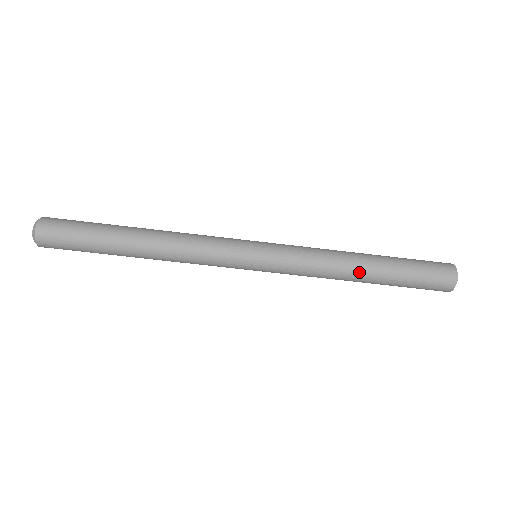
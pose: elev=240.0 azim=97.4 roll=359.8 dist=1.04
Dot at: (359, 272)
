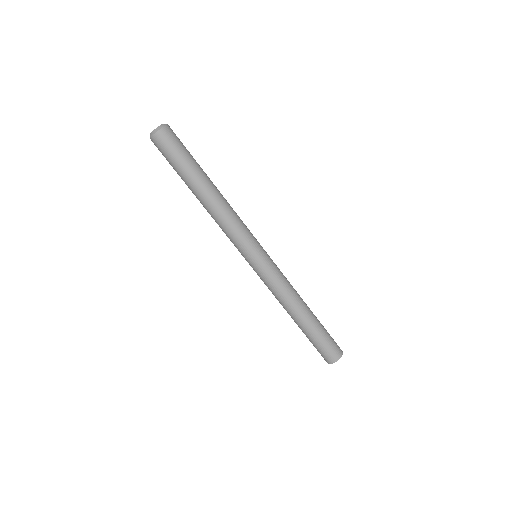
Dot at: (296, 314)
